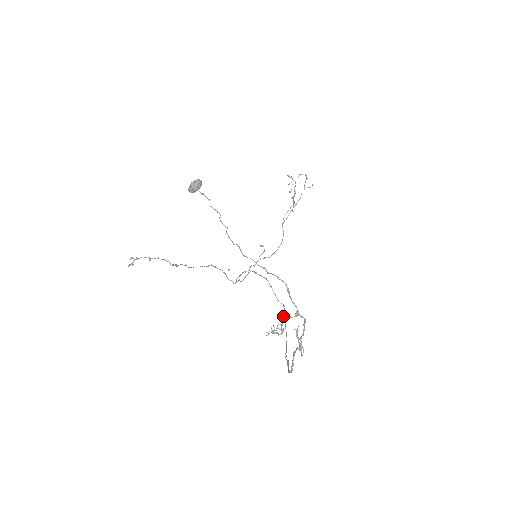
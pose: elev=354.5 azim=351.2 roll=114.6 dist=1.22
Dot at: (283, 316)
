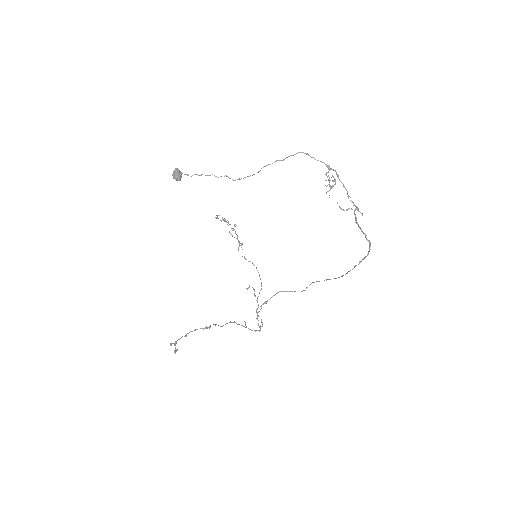
Dot at: (318, 281)
